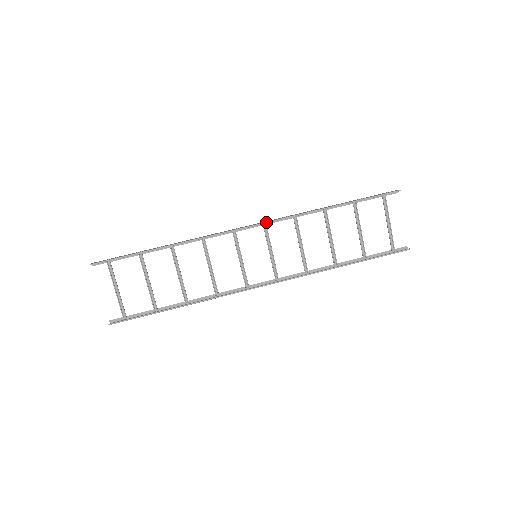
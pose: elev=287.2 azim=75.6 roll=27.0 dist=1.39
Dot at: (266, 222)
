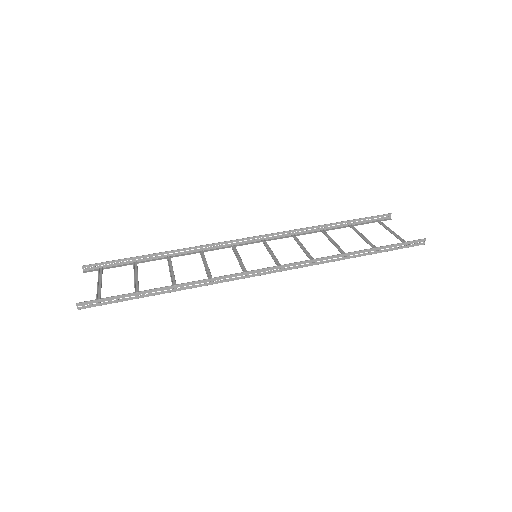
Dot at: (264, 235)
